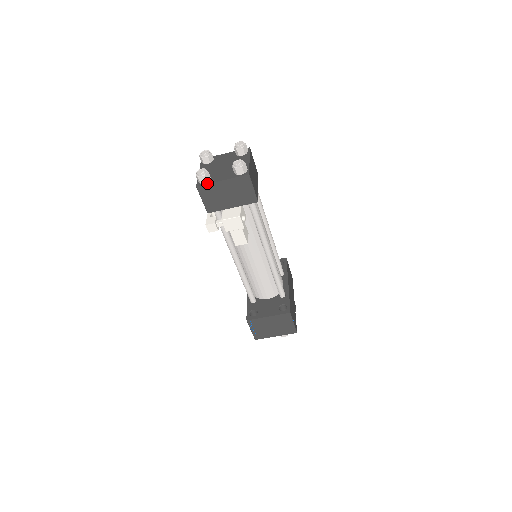
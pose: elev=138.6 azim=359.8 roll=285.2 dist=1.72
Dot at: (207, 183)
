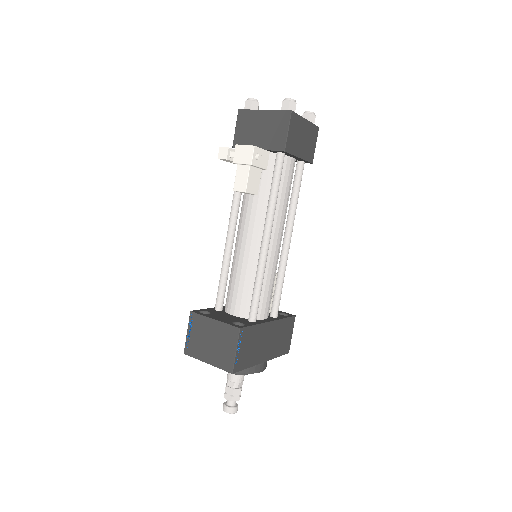
Dot at: (250, 109)
